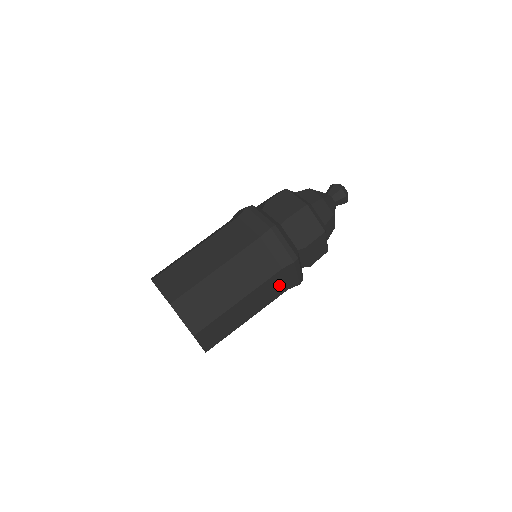
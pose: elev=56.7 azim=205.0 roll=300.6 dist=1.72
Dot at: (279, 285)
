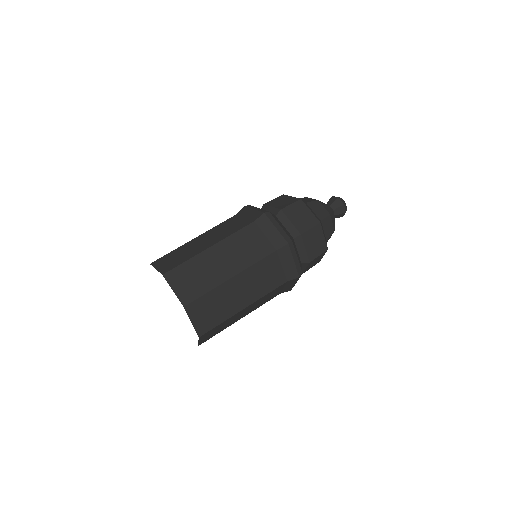
Dot at: (277, 292)
